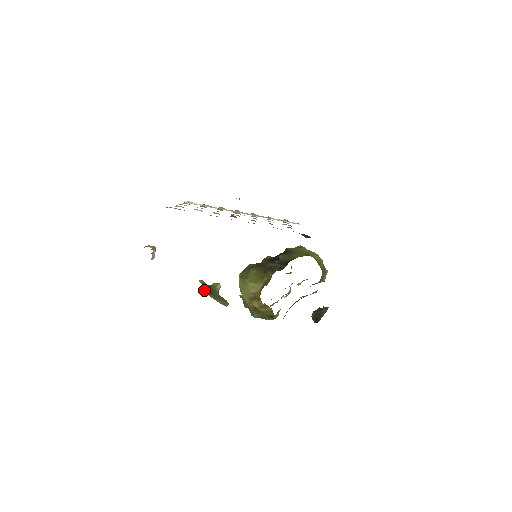
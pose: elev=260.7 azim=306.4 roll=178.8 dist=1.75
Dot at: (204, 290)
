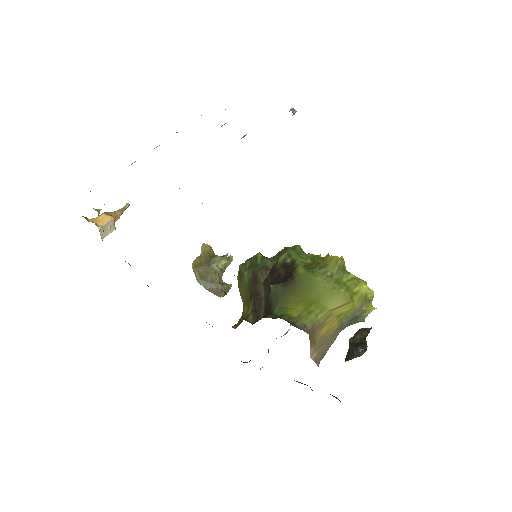
Dot at: (194, 270)
